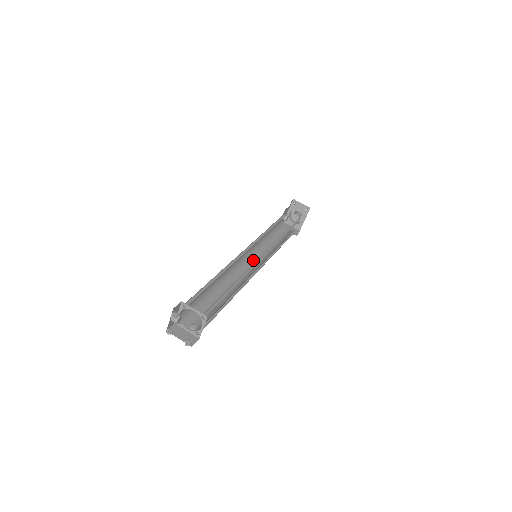
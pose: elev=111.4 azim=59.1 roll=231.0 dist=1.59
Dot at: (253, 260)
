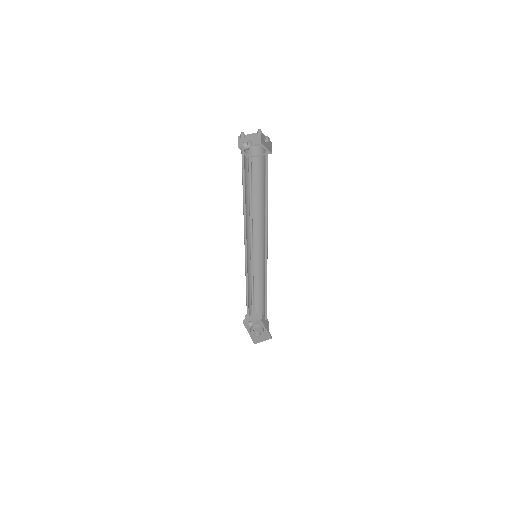
Dot at: occluded
